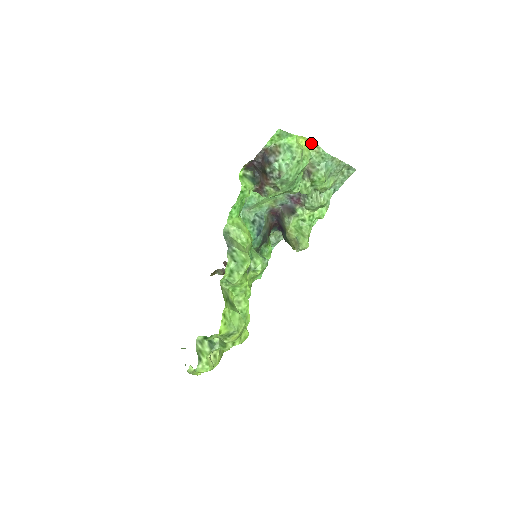
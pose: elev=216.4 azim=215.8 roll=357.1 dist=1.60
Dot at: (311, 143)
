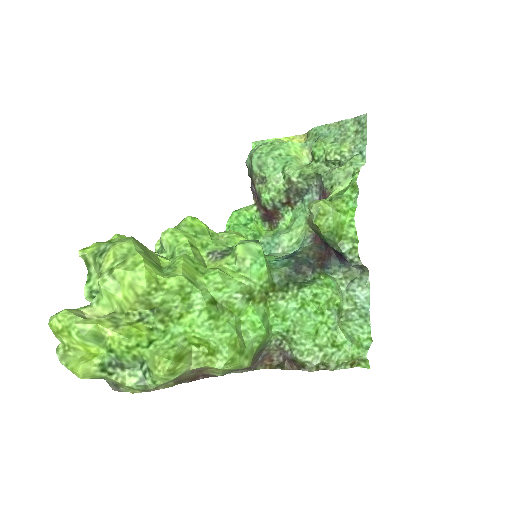
Dot at: (305, 140)
